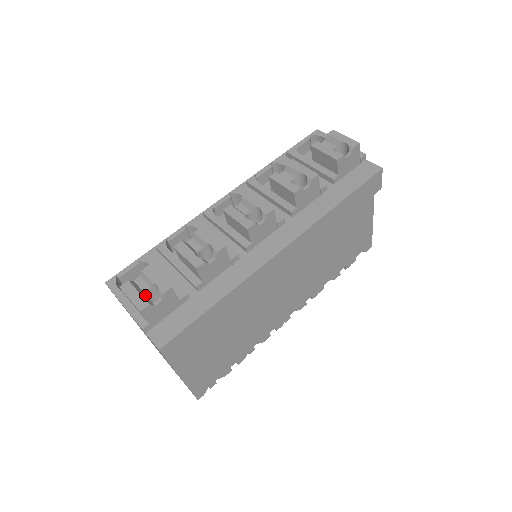
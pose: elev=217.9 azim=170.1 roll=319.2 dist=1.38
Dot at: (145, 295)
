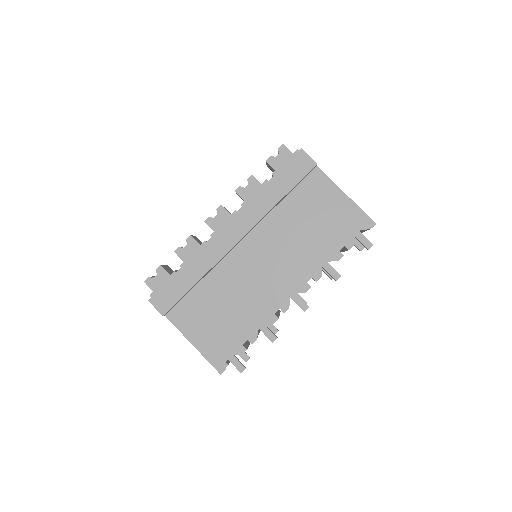
Dot at: occluded
